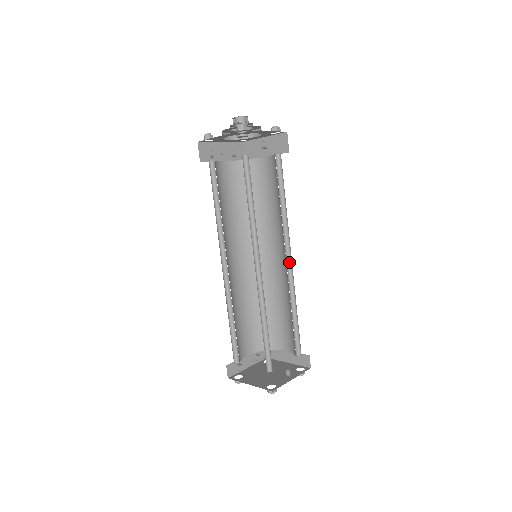
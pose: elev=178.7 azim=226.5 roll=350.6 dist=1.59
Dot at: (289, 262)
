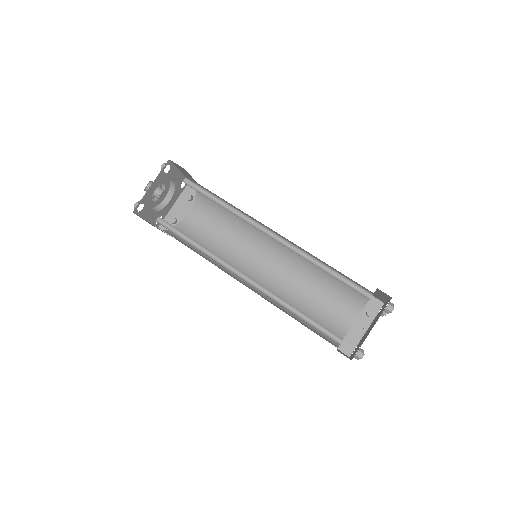
Dot at: (276, 235)
